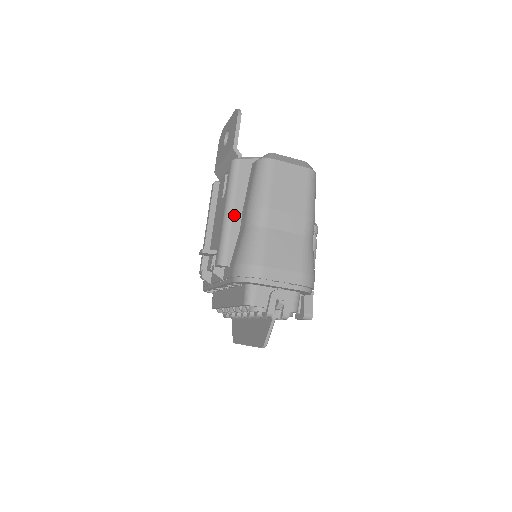
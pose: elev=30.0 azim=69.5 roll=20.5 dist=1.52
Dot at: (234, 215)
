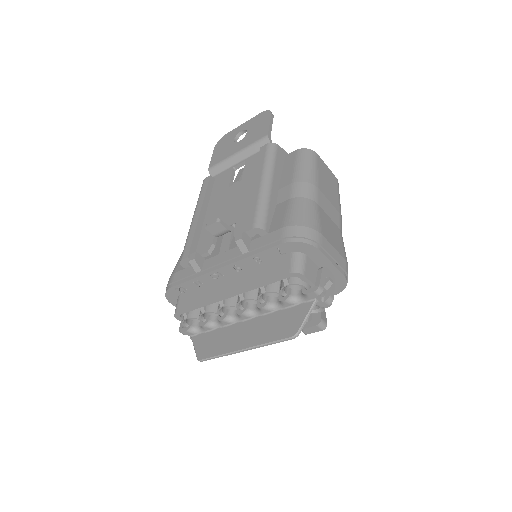
Dot at: (272, 188)
